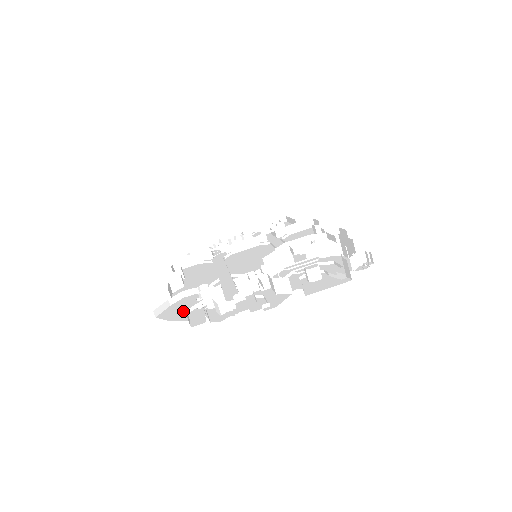
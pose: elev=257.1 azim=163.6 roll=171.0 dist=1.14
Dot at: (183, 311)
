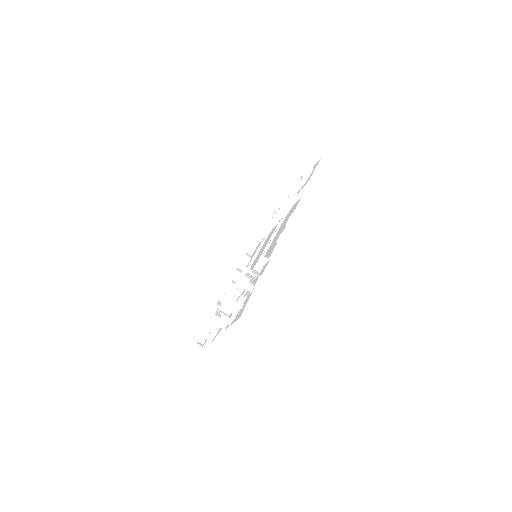
Dot at: occluded
